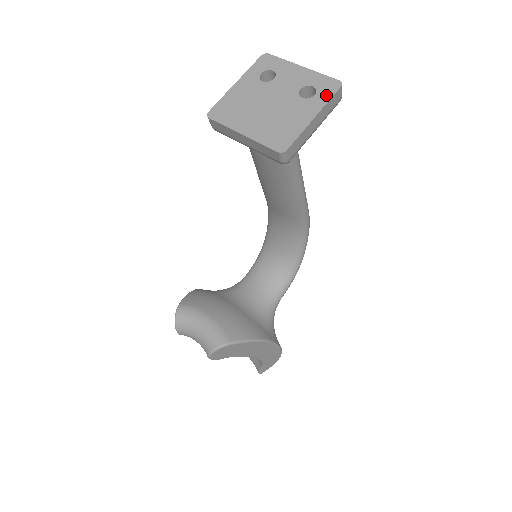
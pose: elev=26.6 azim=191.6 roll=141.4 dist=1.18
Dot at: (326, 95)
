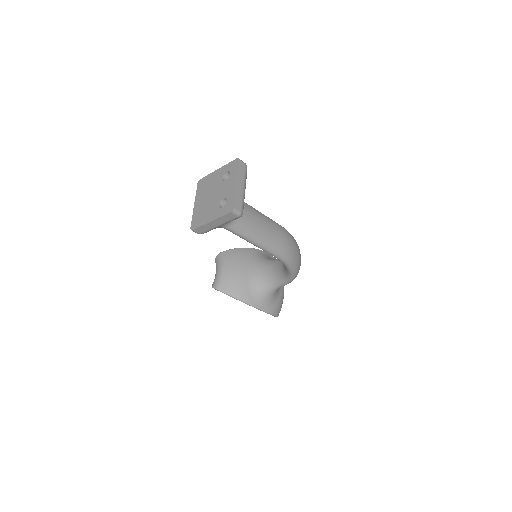
Dot at: (224, 212)
